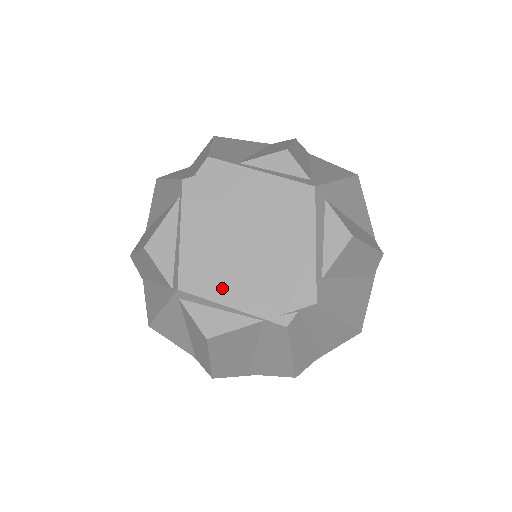
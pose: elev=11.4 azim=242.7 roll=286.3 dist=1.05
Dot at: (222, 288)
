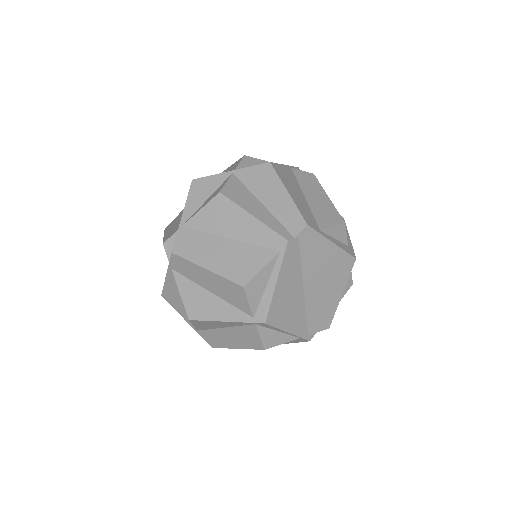
Dot at: (288, 320)
